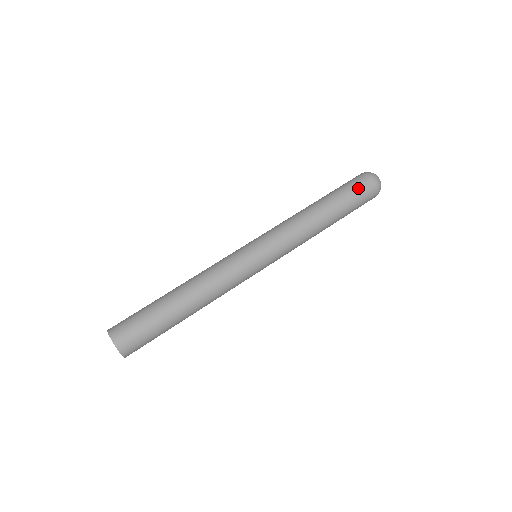
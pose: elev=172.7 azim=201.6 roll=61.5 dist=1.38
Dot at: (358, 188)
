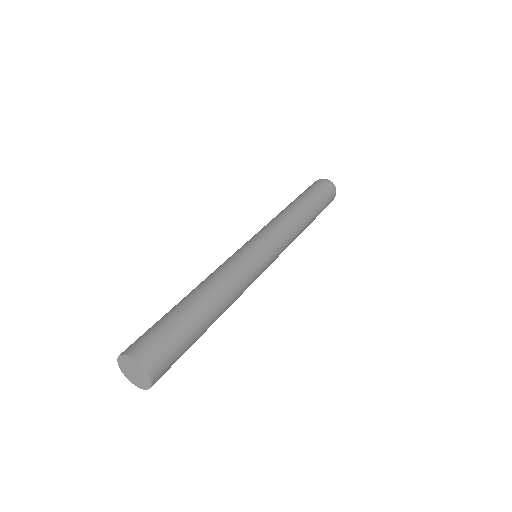
Dot at: (324, 190)
